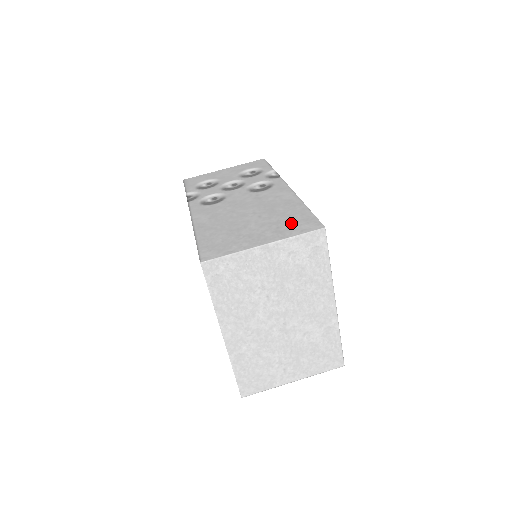
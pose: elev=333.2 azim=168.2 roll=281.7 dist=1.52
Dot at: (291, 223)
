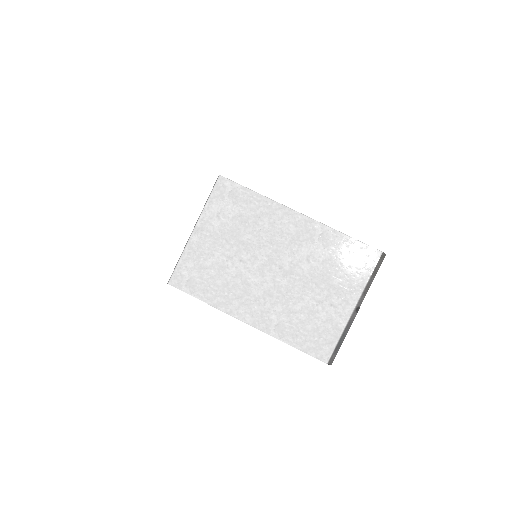
Dot at: occluded
